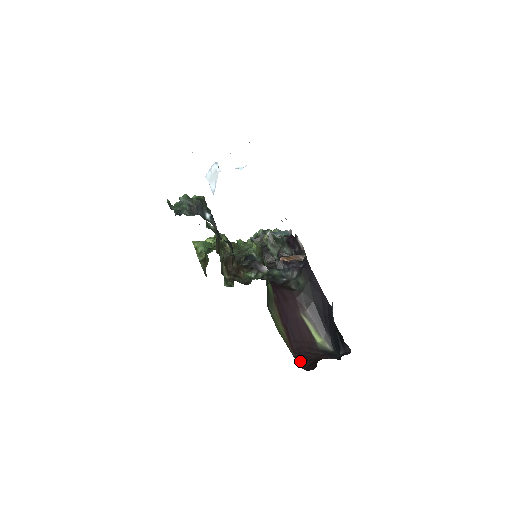
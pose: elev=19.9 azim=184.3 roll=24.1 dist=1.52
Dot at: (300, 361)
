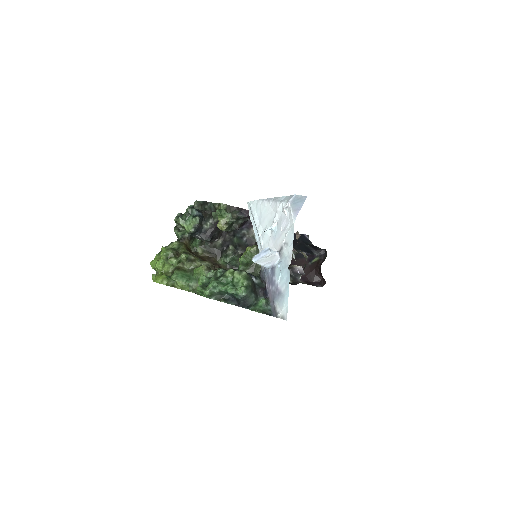
Dot at: (306, 281)
